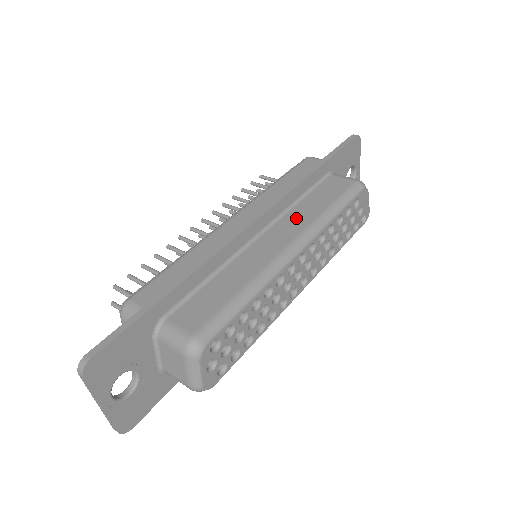
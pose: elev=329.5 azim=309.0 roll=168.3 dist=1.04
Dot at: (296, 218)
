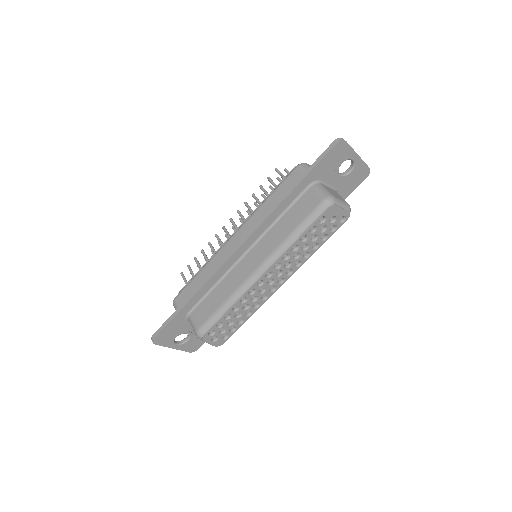
Dot at: (270, 240)
